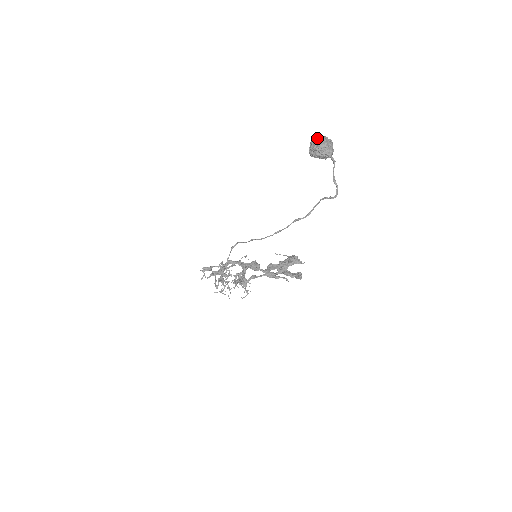
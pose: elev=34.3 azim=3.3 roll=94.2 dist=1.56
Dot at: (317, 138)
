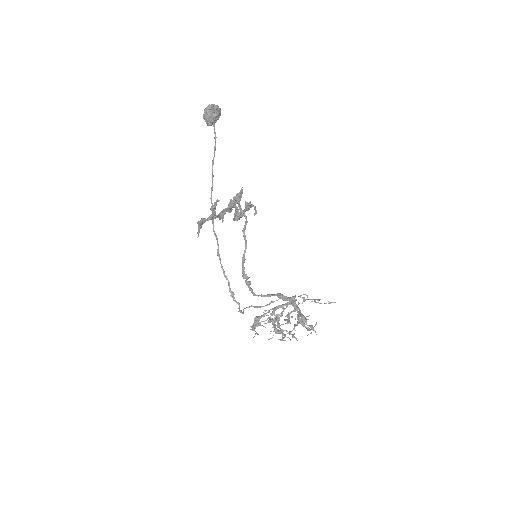
Dot at: occluded
